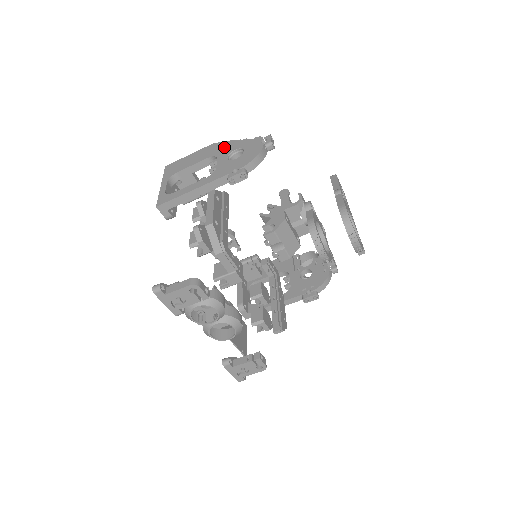
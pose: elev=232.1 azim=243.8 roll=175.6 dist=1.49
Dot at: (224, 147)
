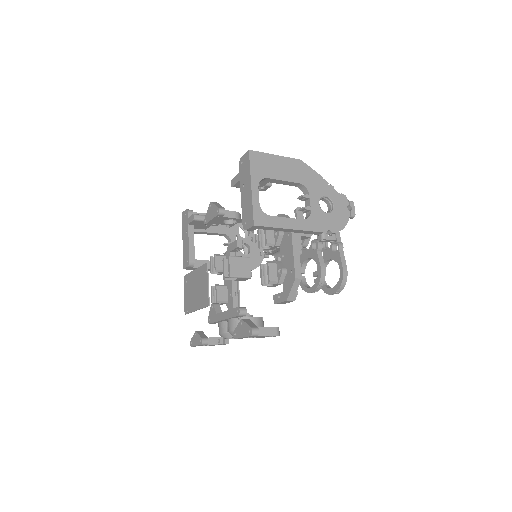
Dot at: (314, 180)
